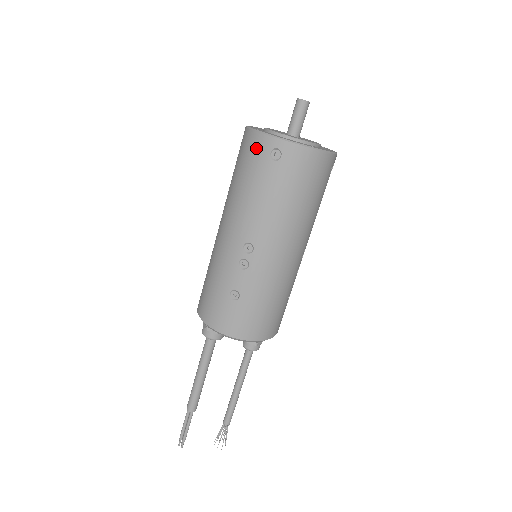
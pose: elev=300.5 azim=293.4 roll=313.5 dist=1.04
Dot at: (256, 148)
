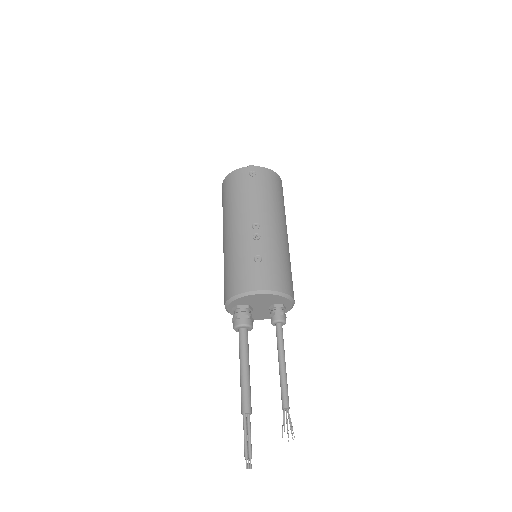
Dot at: (238, 176)
